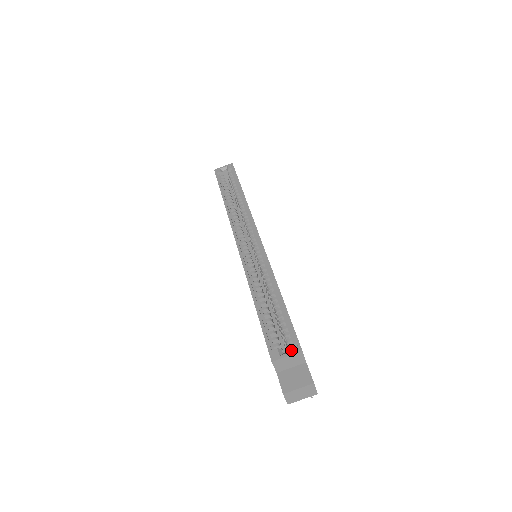
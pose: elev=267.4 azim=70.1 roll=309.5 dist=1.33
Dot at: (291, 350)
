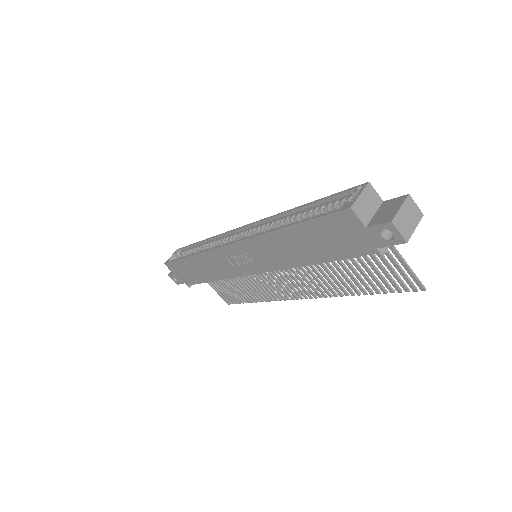
Dot at: (358, 191)
